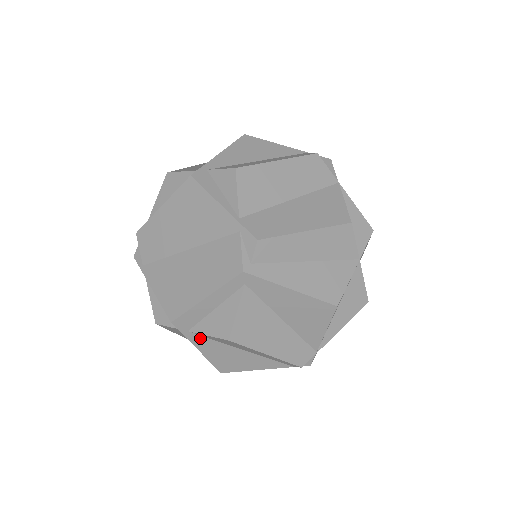
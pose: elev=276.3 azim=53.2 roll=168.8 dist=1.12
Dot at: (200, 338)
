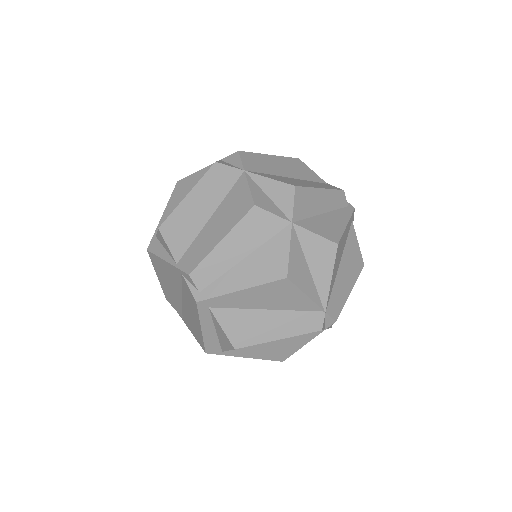
Dot at: (236, 351)
